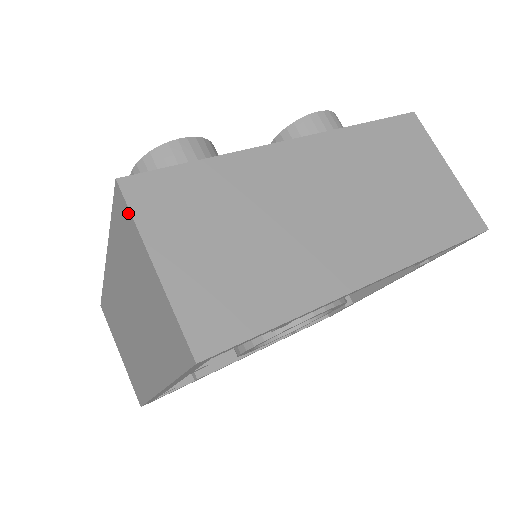
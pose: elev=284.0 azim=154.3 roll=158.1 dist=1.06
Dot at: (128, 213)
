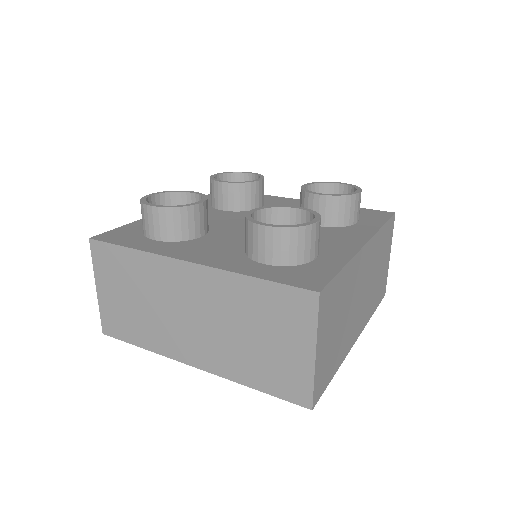
Dot at: (313, 315)
